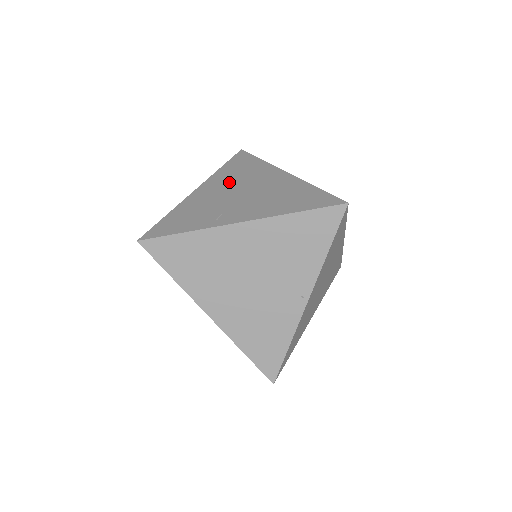
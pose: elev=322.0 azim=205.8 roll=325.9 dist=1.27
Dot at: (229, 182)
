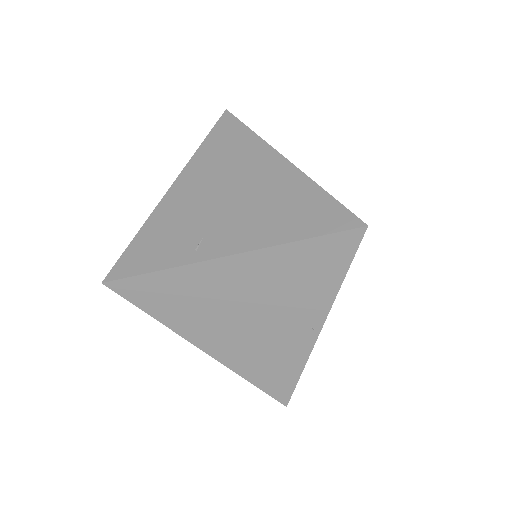
Dot at: (211, 175)
